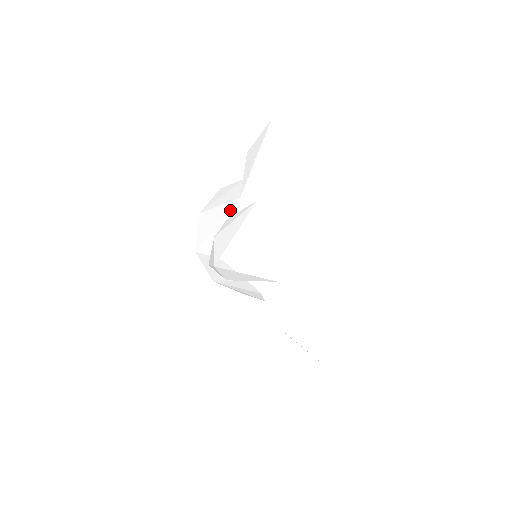
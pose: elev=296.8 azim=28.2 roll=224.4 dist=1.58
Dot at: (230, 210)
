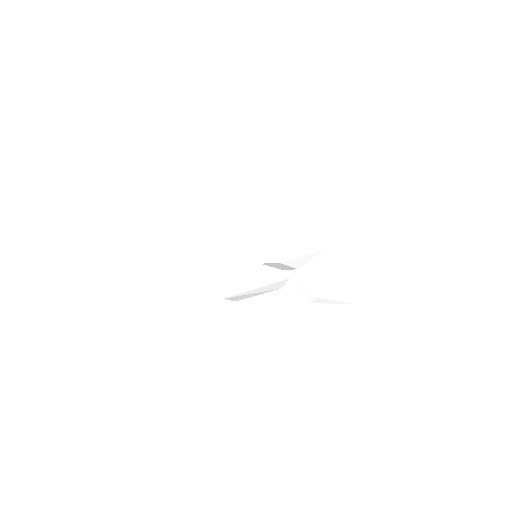
Dot at: (249, 218)
